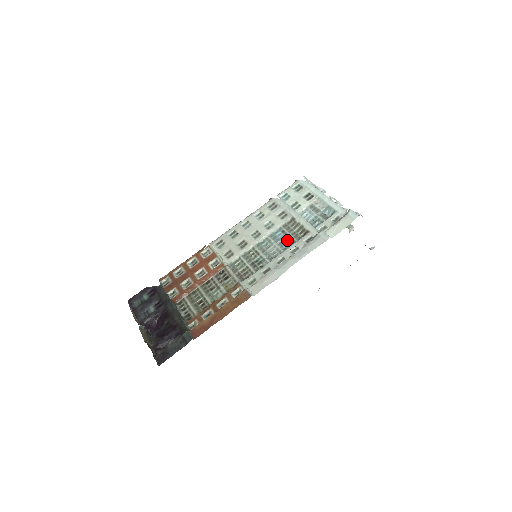
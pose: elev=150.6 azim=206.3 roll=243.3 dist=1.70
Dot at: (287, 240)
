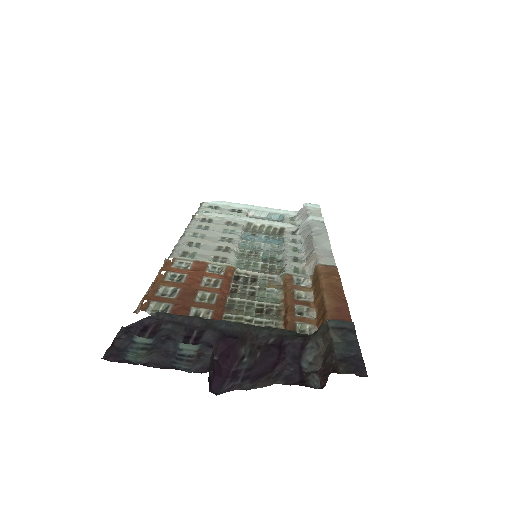
Dot at: (269, 239)
